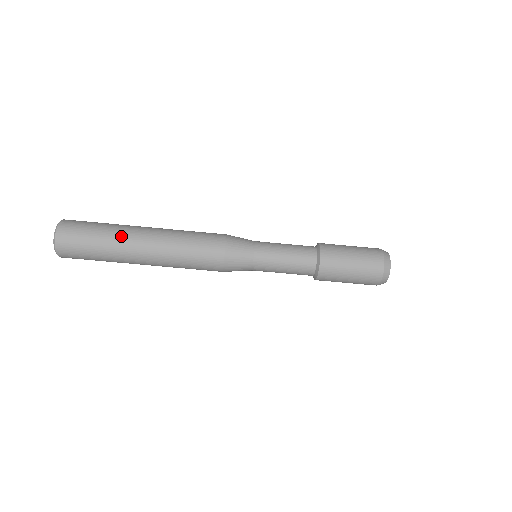
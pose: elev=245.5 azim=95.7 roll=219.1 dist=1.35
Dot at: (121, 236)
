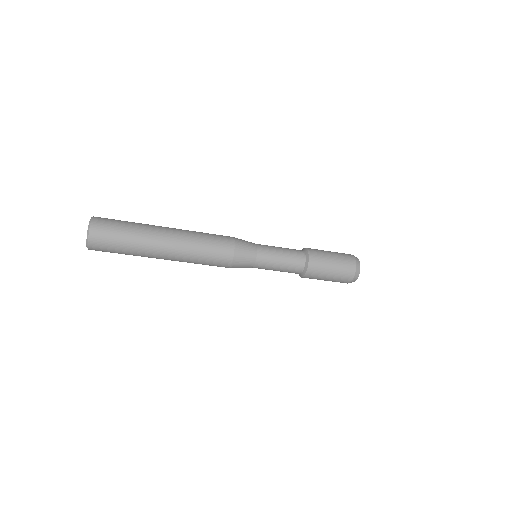
Dot at: (147, 235)
